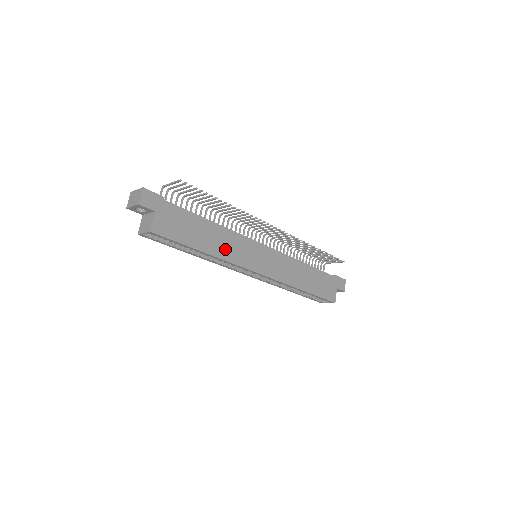
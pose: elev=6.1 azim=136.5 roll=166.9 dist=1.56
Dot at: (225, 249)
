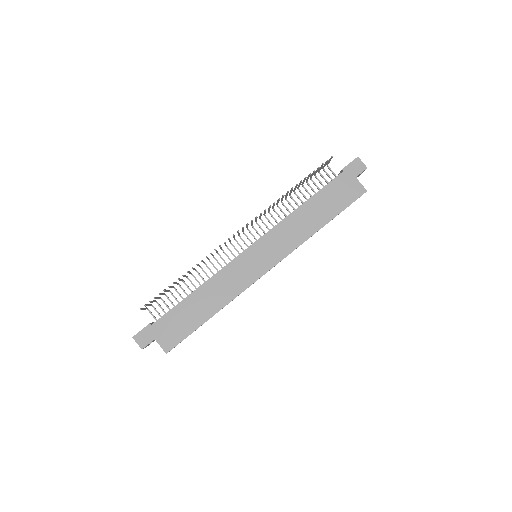
Dot at: (223, 294)
